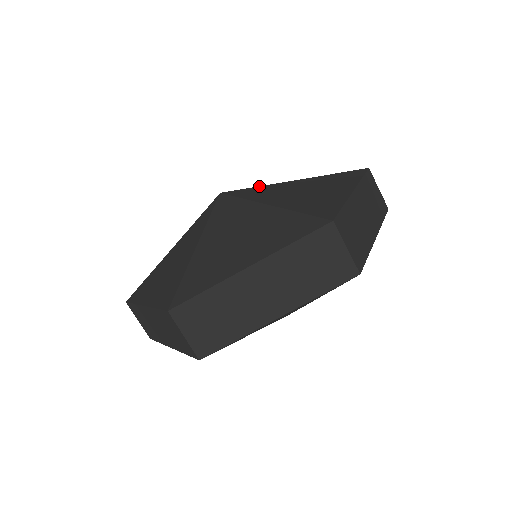
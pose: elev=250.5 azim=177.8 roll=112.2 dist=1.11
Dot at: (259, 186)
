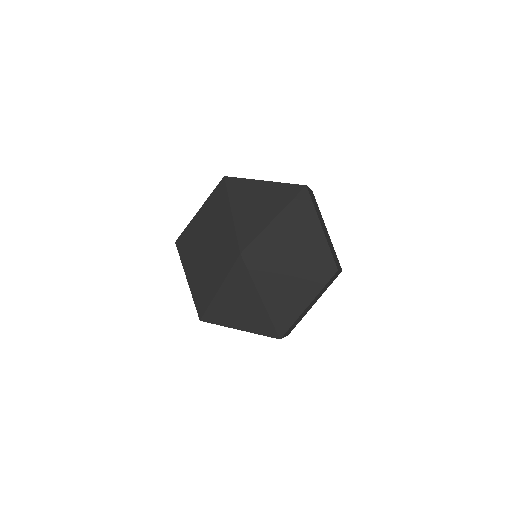
Dot at: (258, 236)
